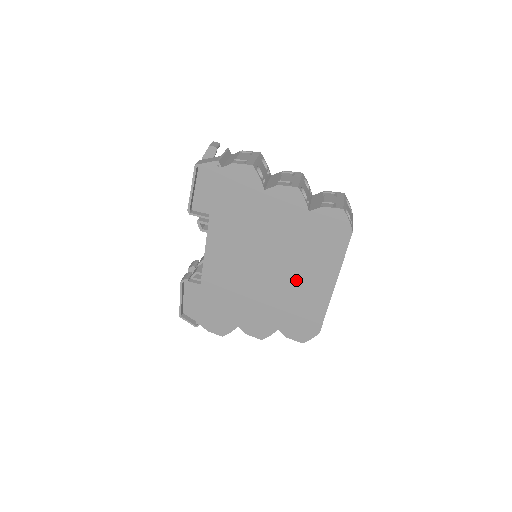
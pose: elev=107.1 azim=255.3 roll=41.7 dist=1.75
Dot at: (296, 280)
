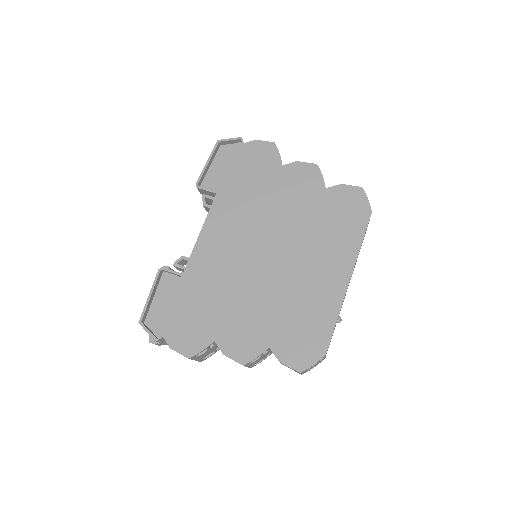
Dot at: (303, 270)
